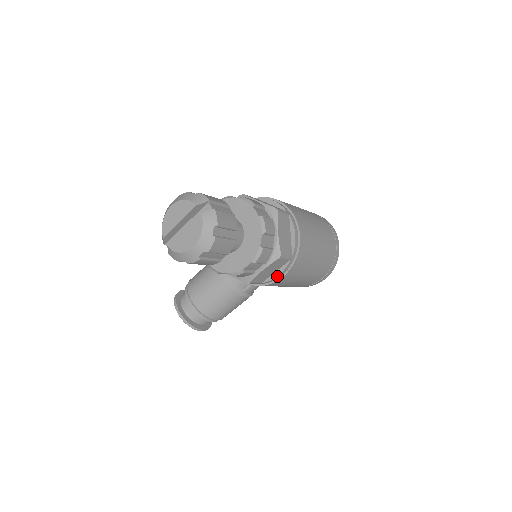
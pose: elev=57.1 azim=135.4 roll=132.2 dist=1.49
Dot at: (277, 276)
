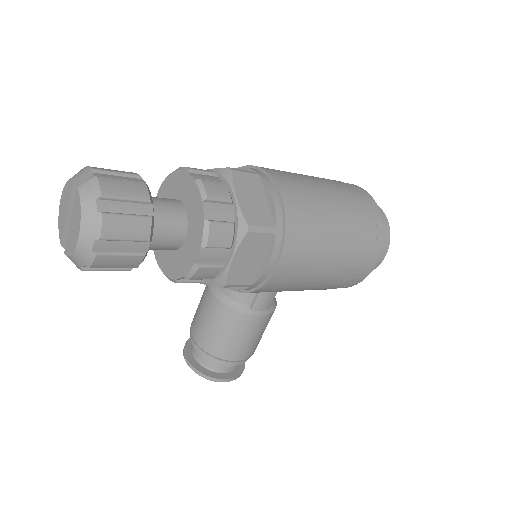
Dot at: (267, 265)
